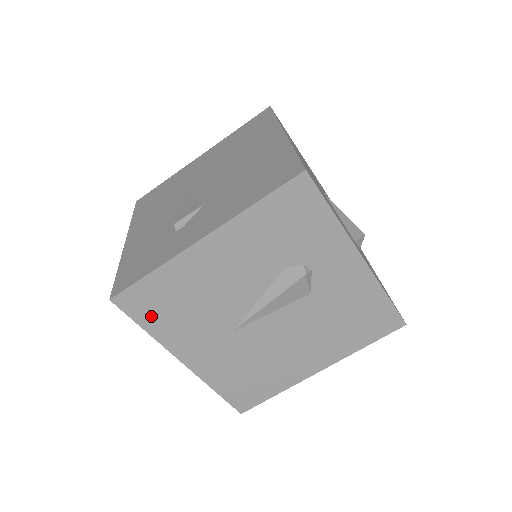
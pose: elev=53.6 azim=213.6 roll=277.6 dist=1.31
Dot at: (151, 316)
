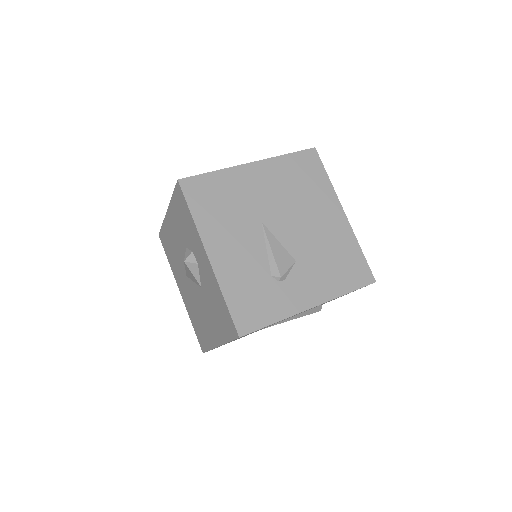
Dot at: occluded
